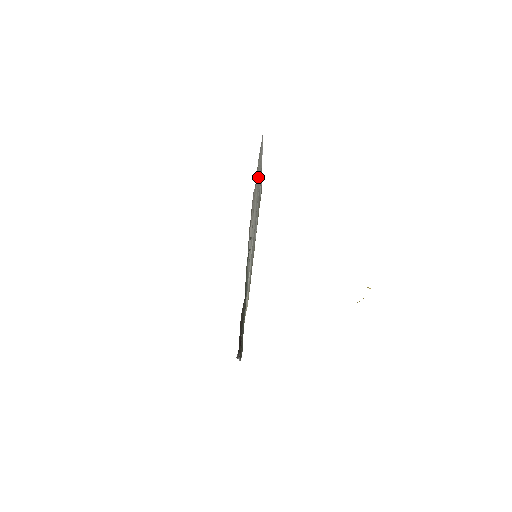
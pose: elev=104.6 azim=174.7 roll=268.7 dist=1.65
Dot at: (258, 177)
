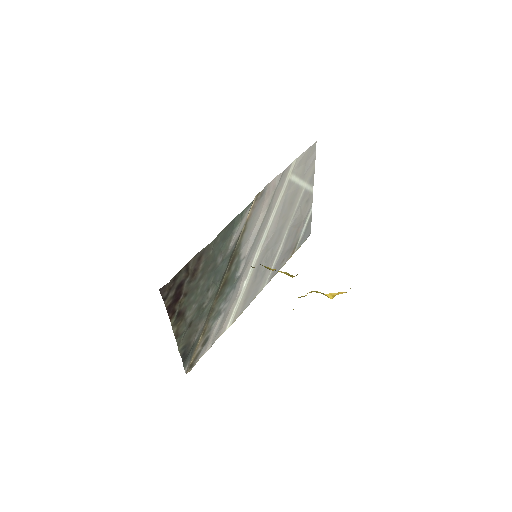
Dot at: (295, 188)
